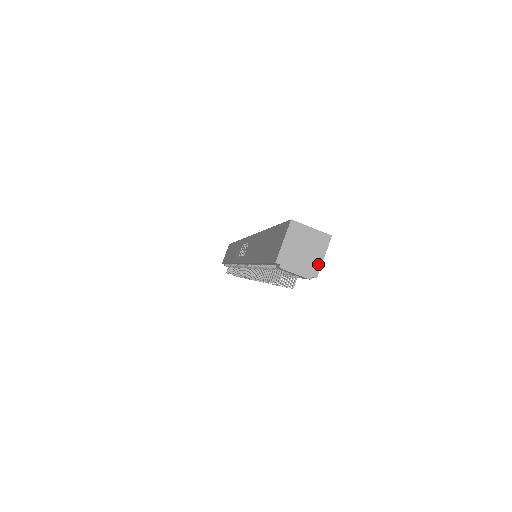
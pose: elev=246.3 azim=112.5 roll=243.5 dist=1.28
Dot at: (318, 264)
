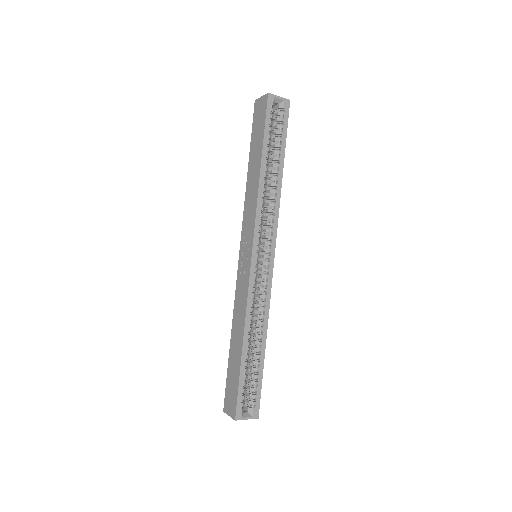
Dot at: occluded
